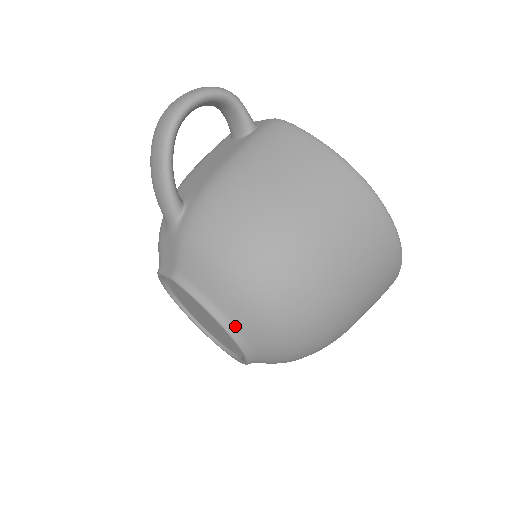
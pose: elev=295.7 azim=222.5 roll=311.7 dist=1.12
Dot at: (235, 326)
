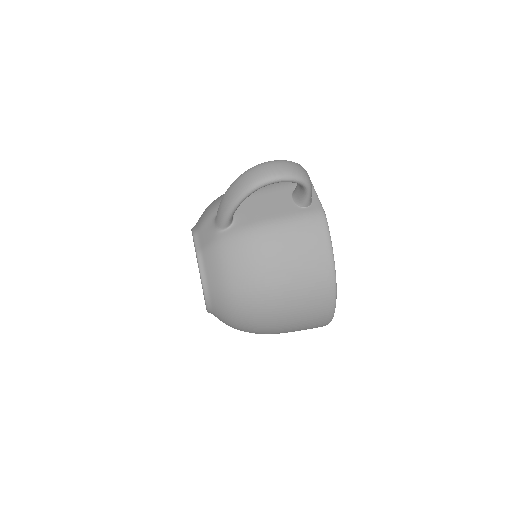
Dot at: (211, 303)
